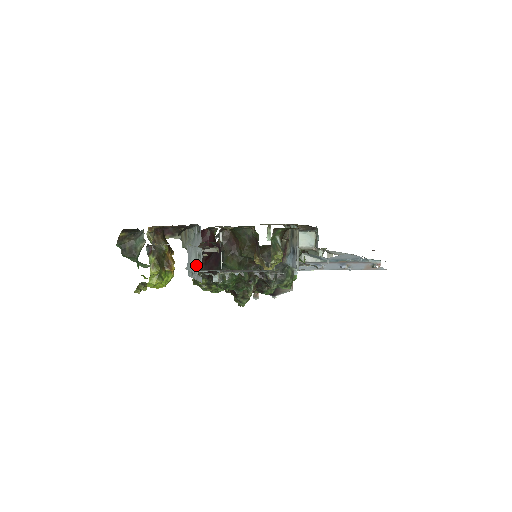
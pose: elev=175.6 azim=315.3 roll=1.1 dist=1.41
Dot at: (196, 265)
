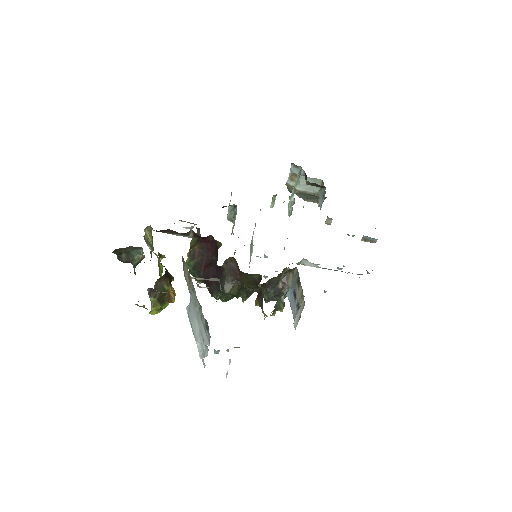
Dot at: (200, 340)
